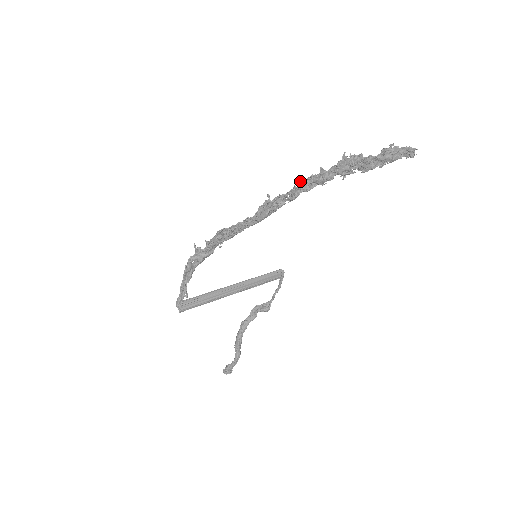
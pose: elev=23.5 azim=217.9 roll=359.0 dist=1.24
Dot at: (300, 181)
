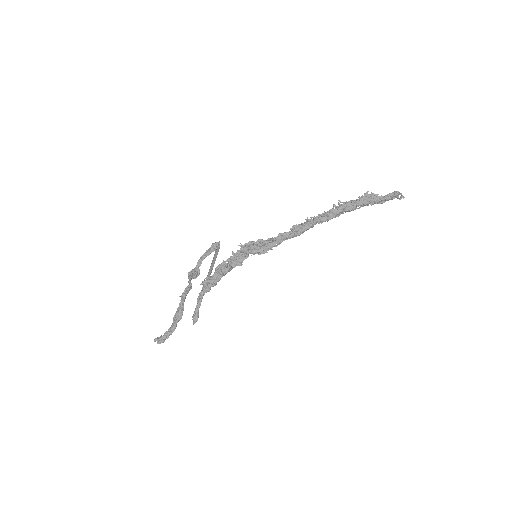
Dot at: (333, 208)
